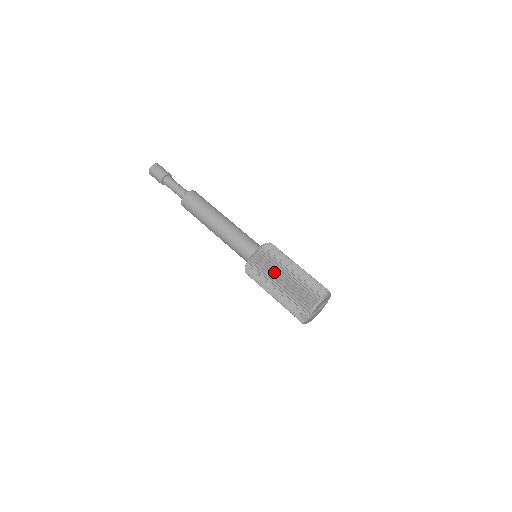
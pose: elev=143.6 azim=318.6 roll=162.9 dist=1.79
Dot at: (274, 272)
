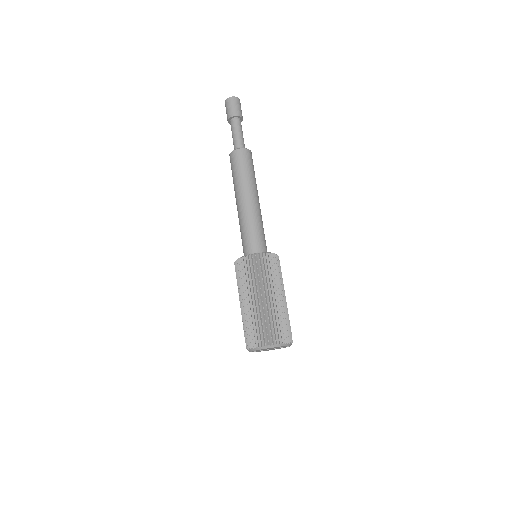
Dot at: (247, 289)
